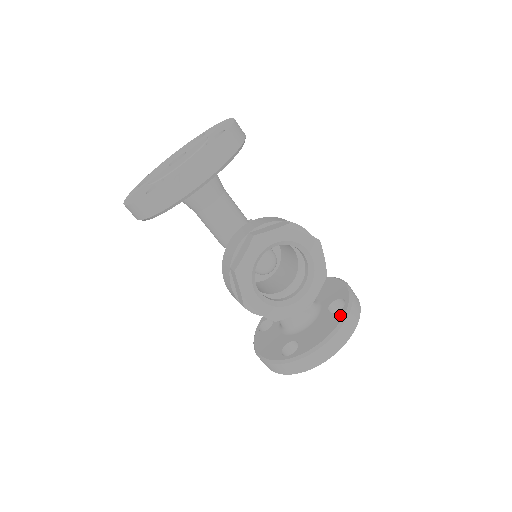
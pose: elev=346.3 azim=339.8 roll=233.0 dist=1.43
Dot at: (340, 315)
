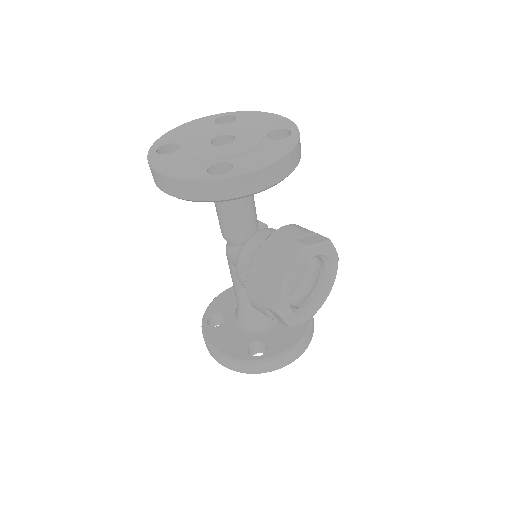
Dot at: (306, 322)
